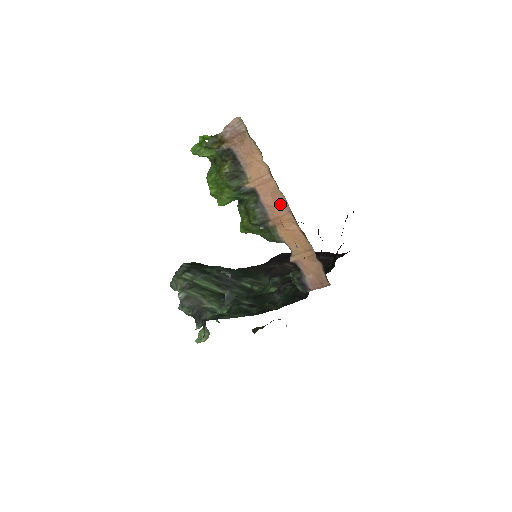
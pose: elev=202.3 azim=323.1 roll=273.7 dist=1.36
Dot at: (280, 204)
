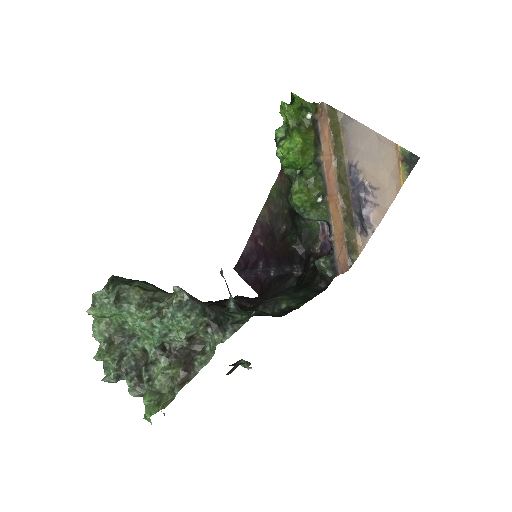
Dot at: (333, 184)
